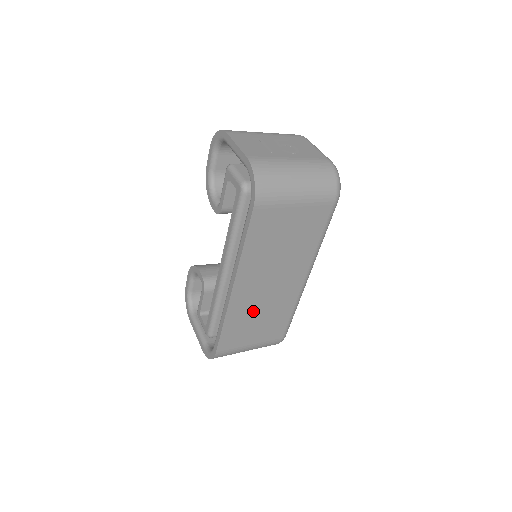
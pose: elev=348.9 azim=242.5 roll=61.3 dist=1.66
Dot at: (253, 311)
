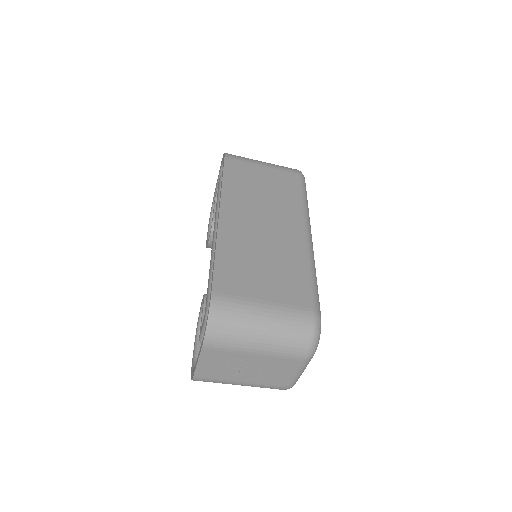
Dot at: (252, 249)
